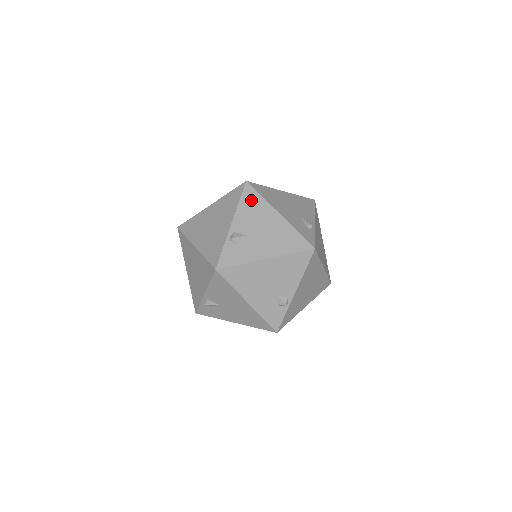
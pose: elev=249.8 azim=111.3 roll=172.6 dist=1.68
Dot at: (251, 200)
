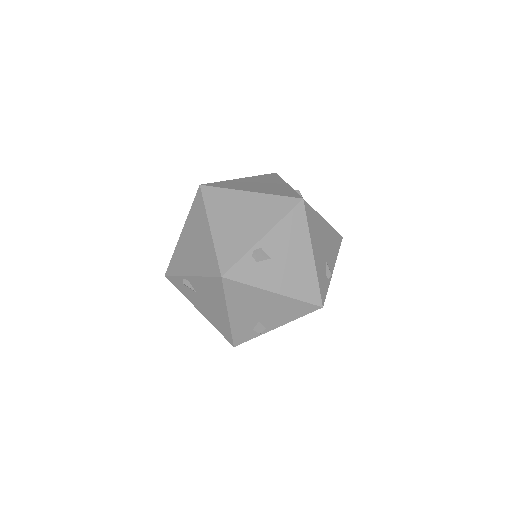
Dot at: (296, 223)
